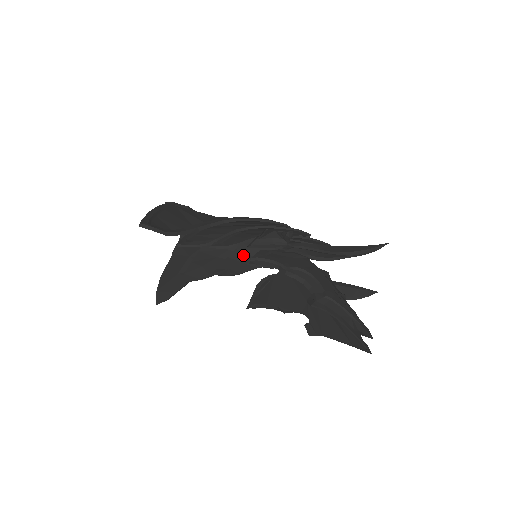
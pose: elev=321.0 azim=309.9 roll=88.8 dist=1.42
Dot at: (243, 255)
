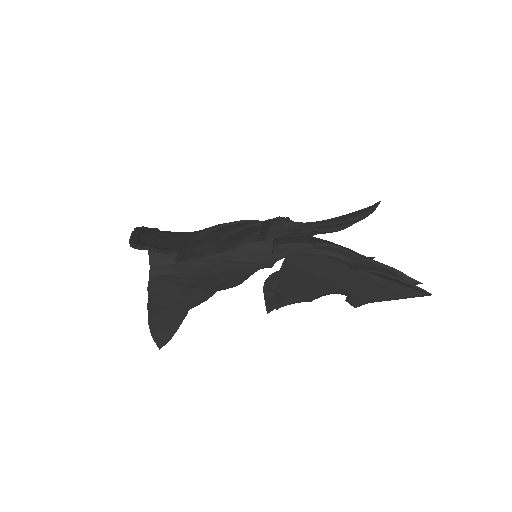
Dot at: (235, 263)
